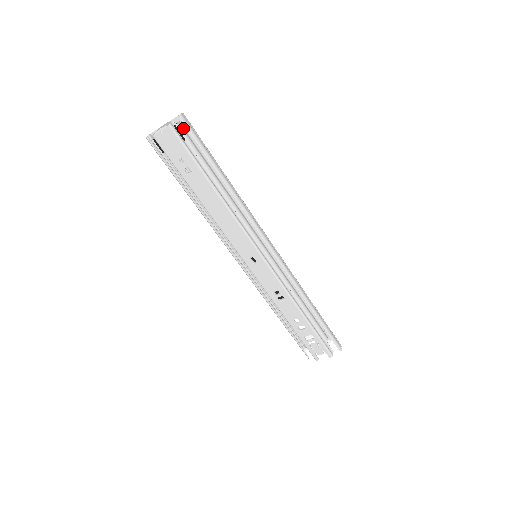
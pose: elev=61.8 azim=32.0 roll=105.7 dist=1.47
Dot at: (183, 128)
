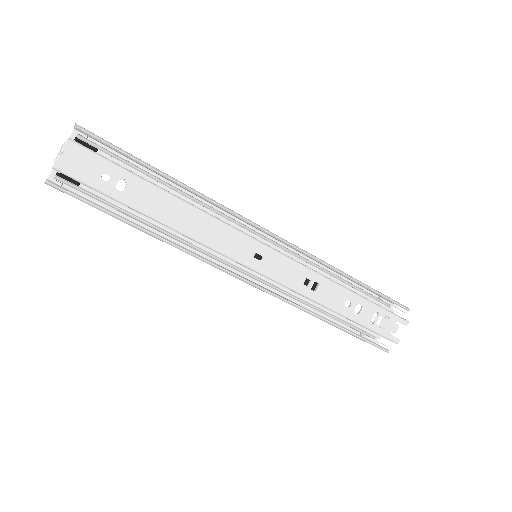
Dot at: (86, 140)
